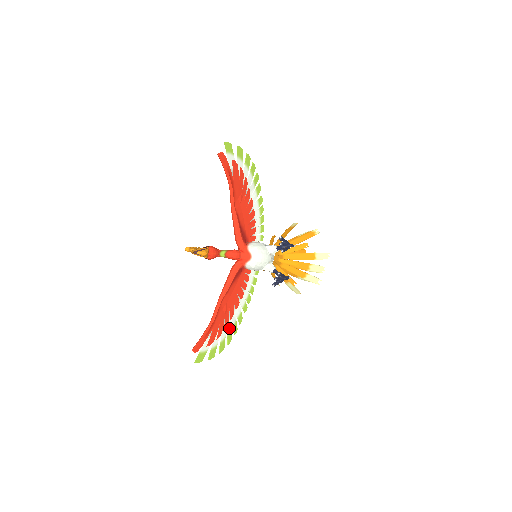
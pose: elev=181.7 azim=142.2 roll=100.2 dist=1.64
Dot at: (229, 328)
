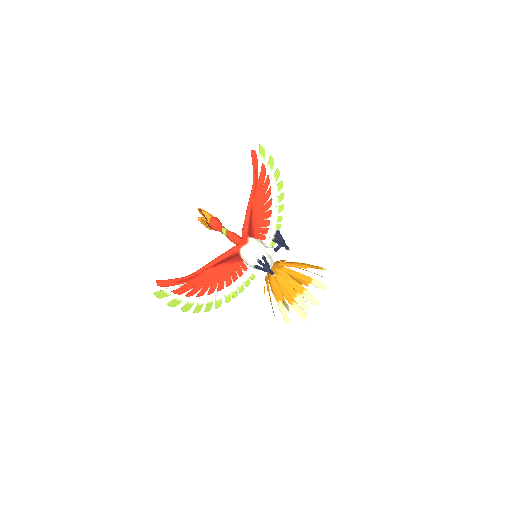
Dot at: (202, 300)
